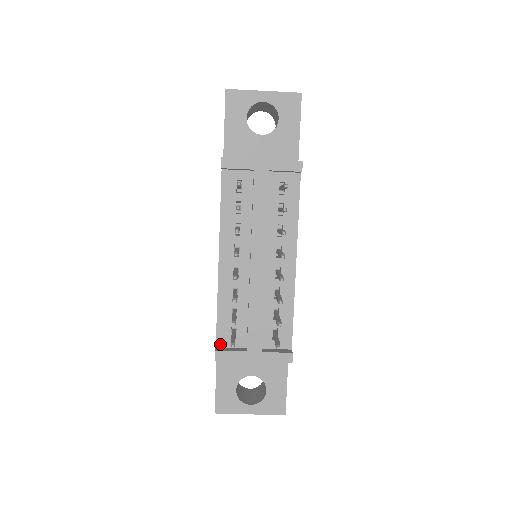
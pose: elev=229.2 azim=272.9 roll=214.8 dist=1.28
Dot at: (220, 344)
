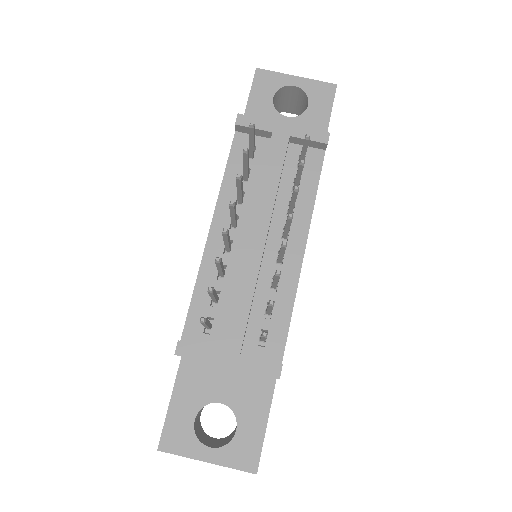
Dot at: (187, 338)
